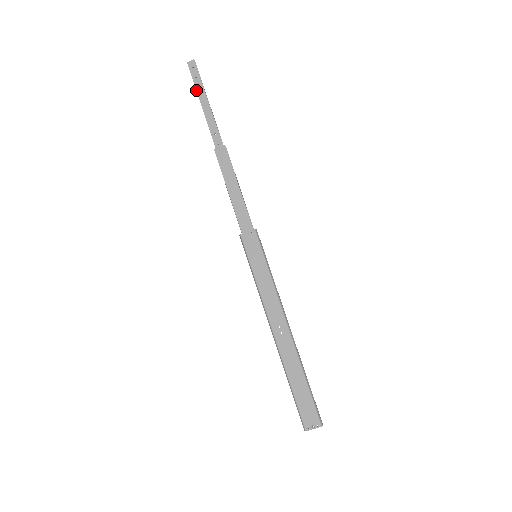
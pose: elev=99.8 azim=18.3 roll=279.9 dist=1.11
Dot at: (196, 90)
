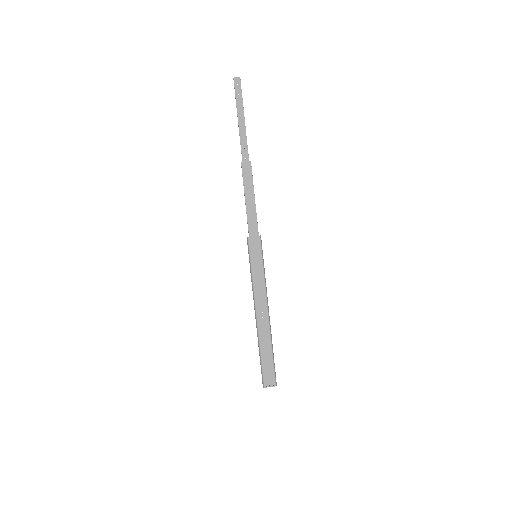
Dot at: (236, 105)
